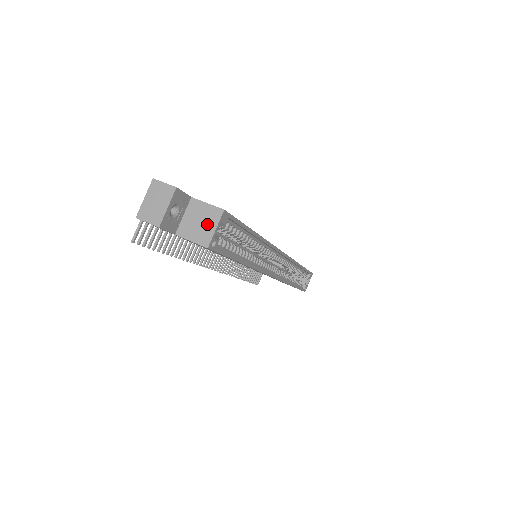
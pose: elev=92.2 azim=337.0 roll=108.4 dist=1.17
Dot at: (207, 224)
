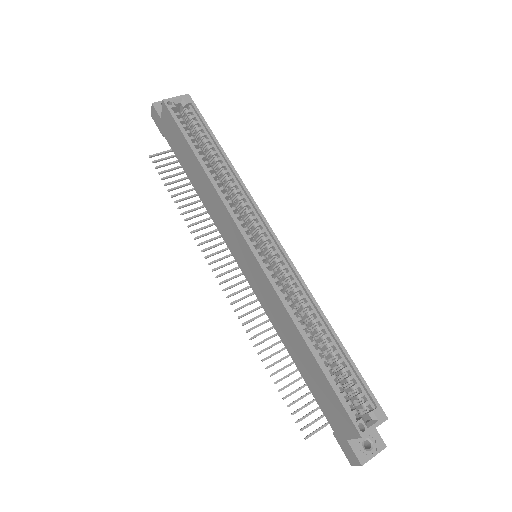
Dot at: (176, 102)
